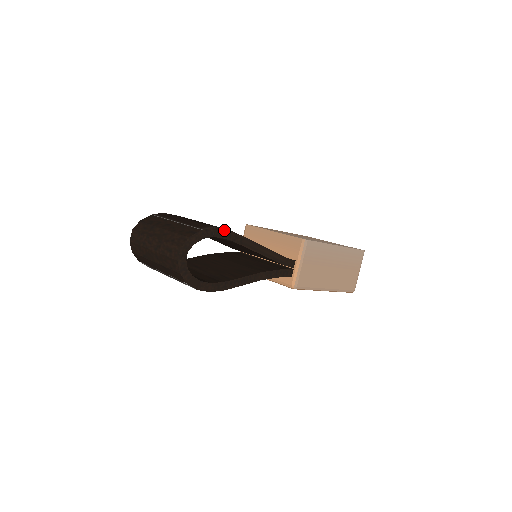
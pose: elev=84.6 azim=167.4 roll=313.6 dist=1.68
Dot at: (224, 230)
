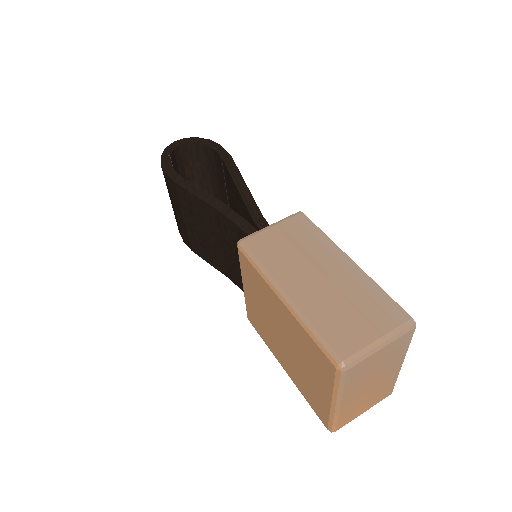
Dot at: (226, 152)
